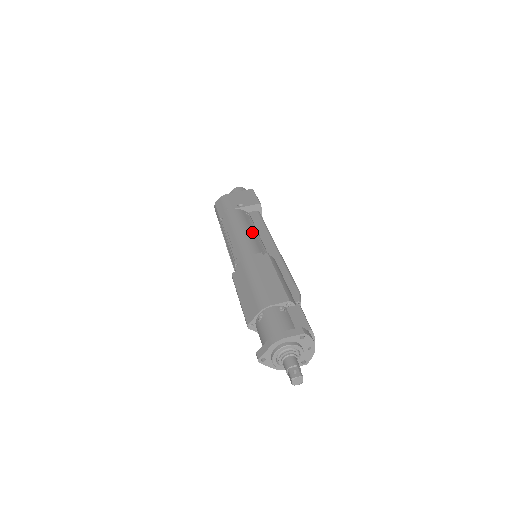
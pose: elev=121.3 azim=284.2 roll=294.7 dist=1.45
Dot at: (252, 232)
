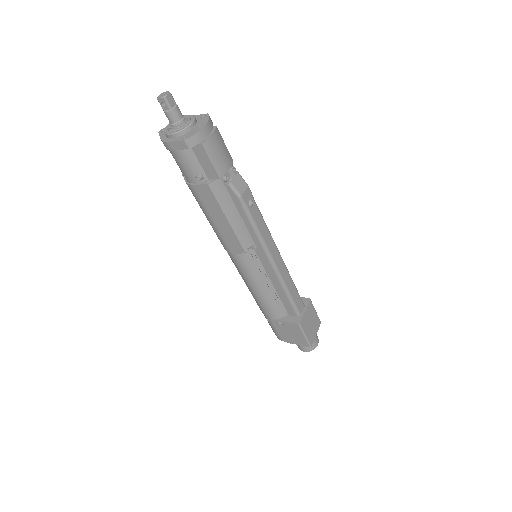
Dot at: occluded
